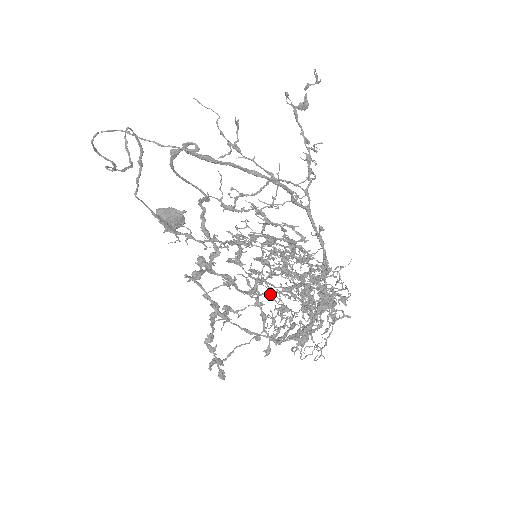
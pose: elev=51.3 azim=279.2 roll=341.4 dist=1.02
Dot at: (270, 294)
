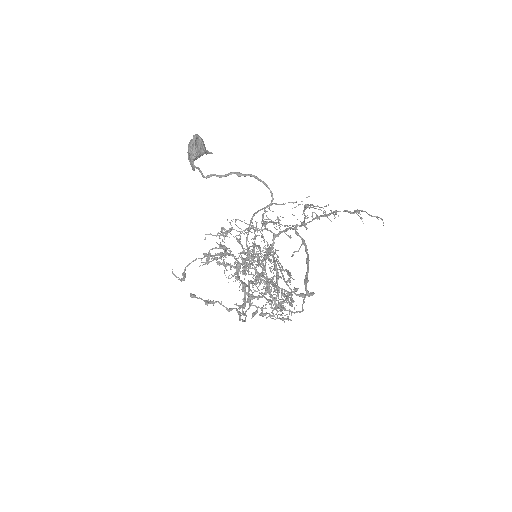
Dot at: occluded
